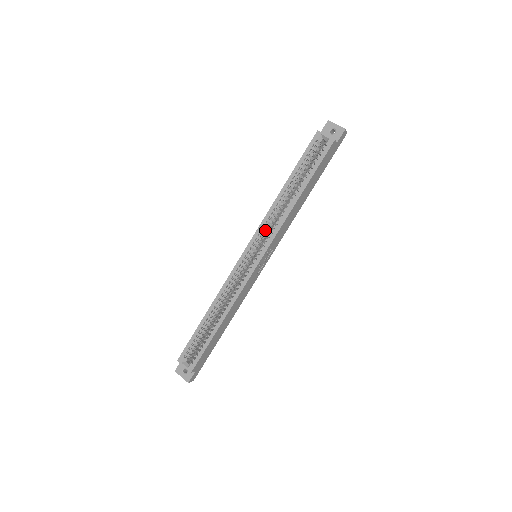
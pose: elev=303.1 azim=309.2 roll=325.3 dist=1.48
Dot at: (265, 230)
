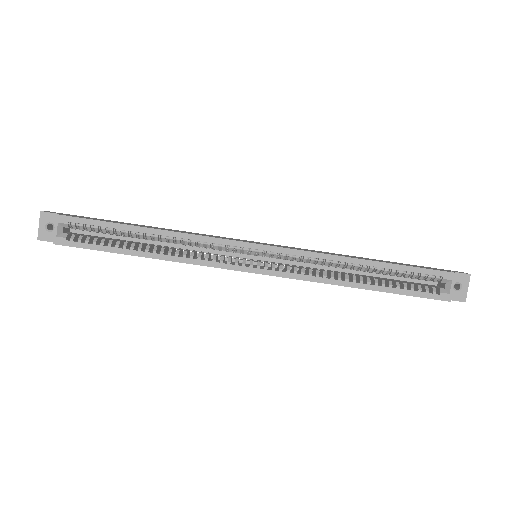
Dot at: (297, 260)
